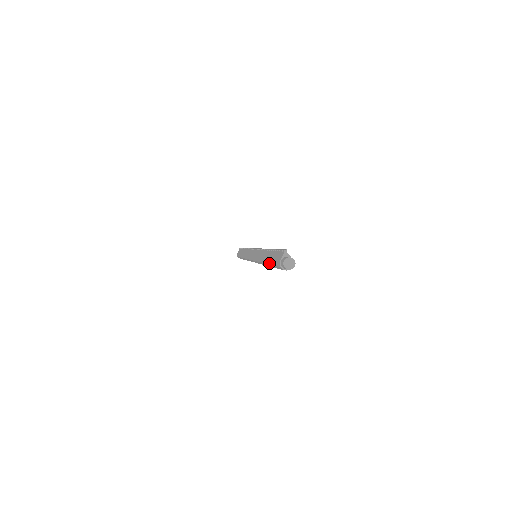
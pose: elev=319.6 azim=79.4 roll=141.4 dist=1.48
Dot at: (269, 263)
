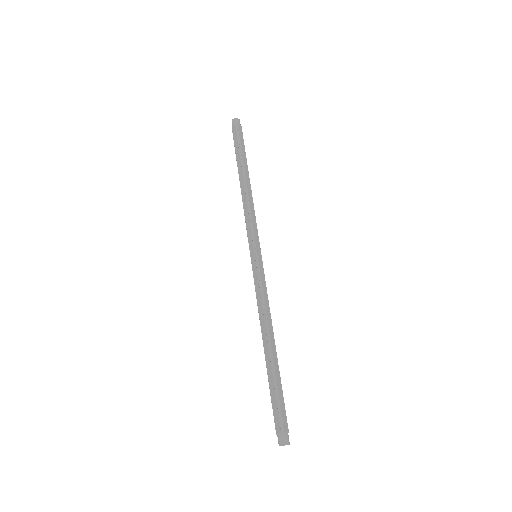
Dot at: (268, 379)
